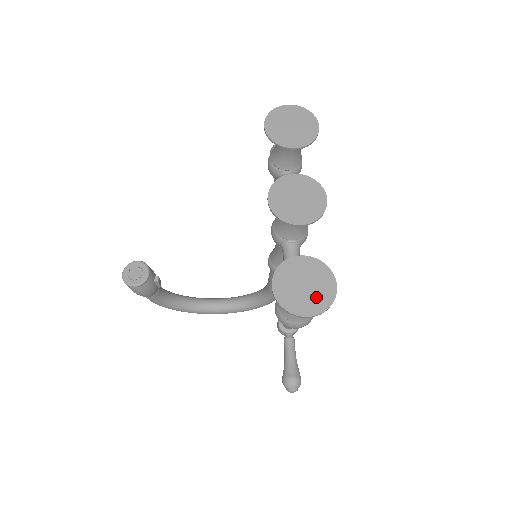
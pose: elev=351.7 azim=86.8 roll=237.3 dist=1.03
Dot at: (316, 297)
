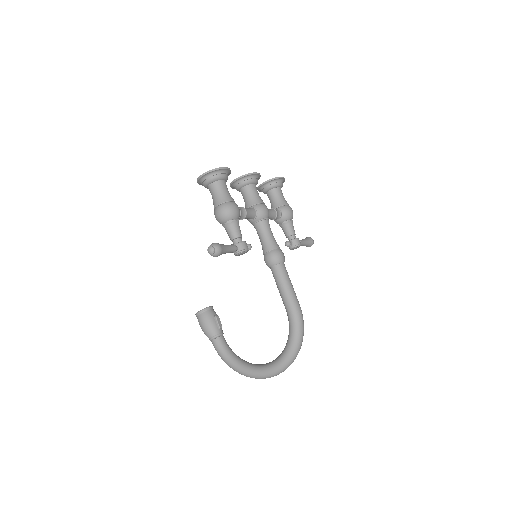
Dot at: occluded
